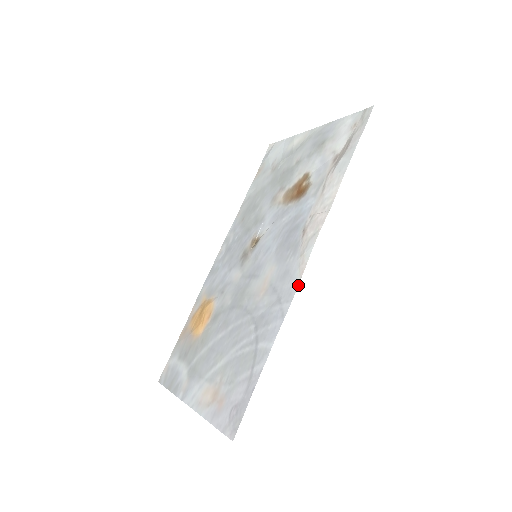
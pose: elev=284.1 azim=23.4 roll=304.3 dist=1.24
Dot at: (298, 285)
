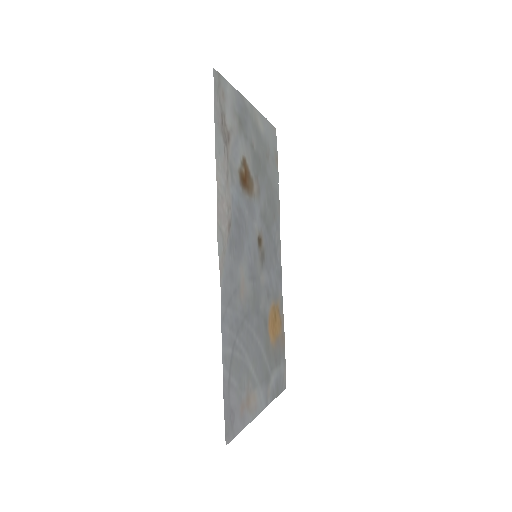
Dot at: (220, 286)
